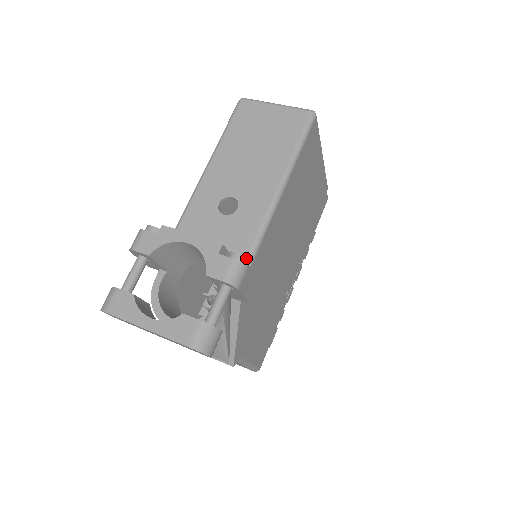
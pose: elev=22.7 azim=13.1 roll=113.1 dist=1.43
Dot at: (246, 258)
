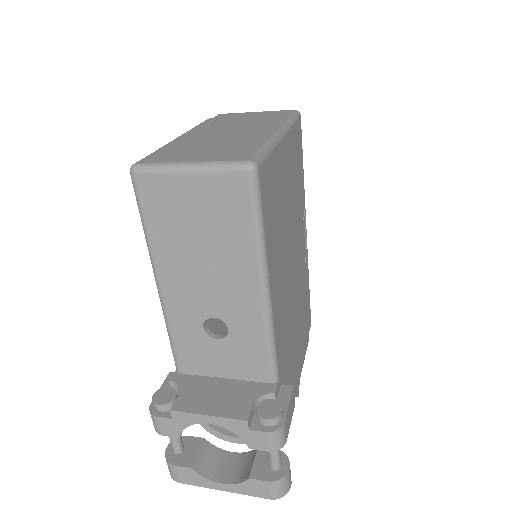
Dot at: (278, 417)
